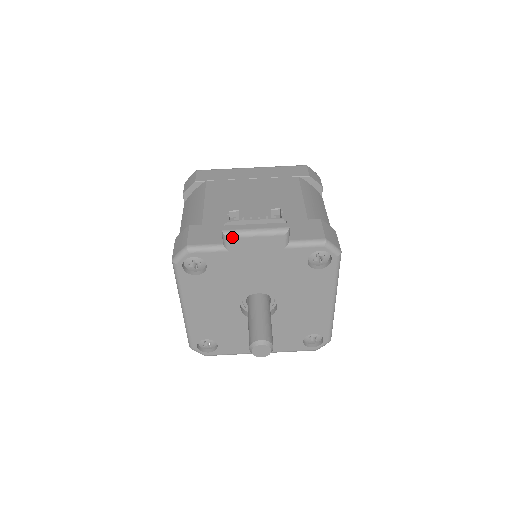
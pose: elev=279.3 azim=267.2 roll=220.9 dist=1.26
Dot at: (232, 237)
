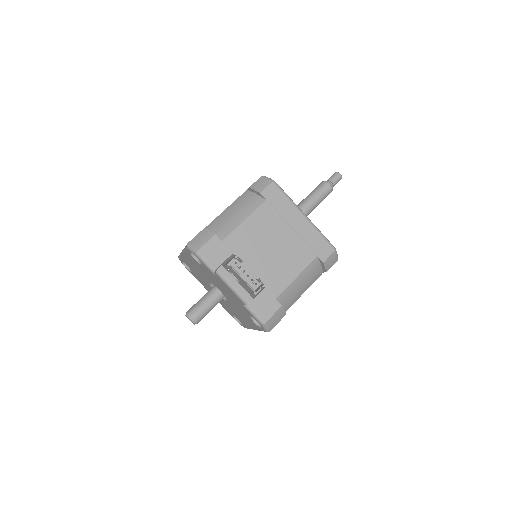
Dot at: (219, 277)
